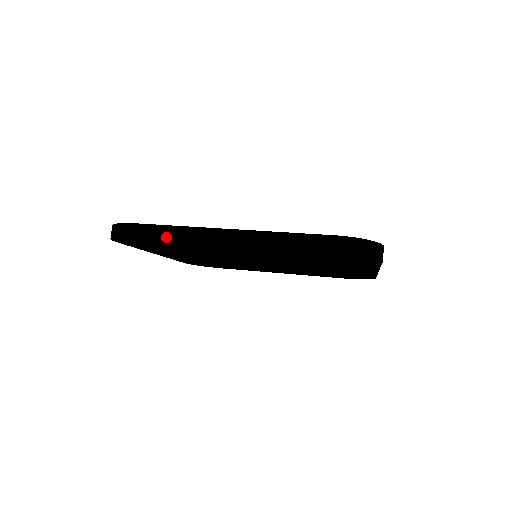
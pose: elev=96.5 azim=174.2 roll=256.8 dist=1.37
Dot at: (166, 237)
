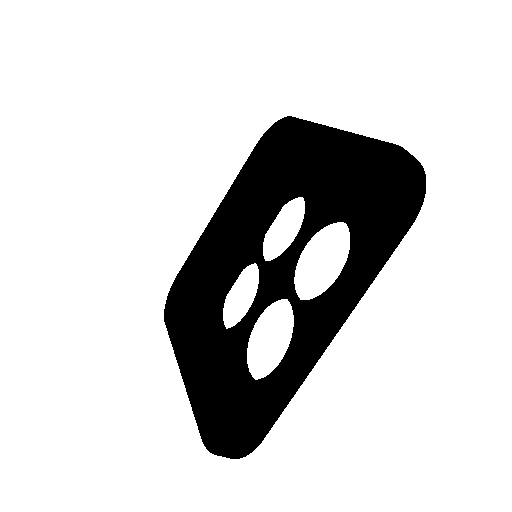
Dot at: occluded
